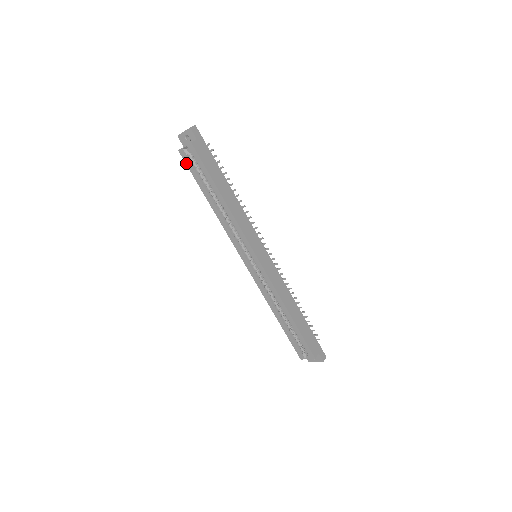
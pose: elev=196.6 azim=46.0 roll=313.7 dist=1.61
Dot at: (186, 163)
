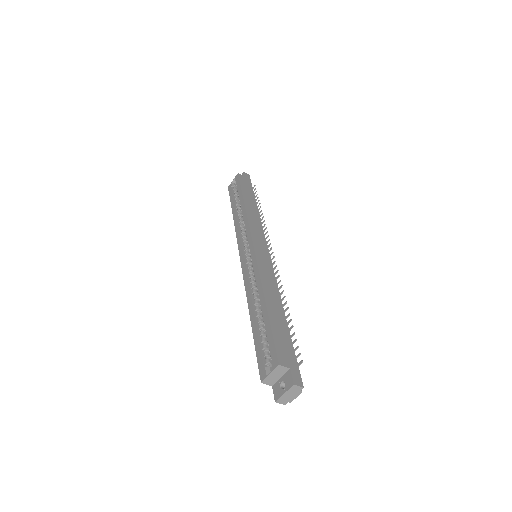
Dot at: (229, 193)
